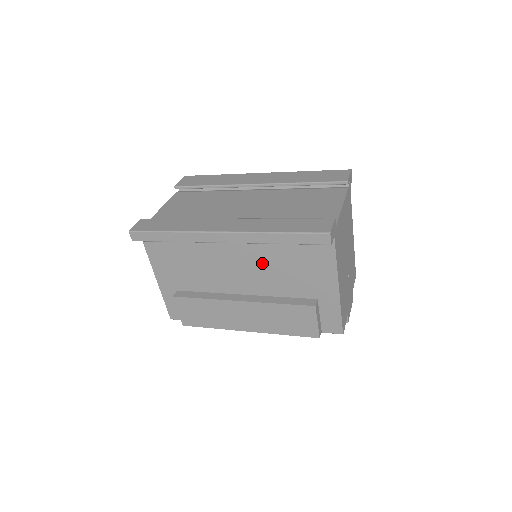
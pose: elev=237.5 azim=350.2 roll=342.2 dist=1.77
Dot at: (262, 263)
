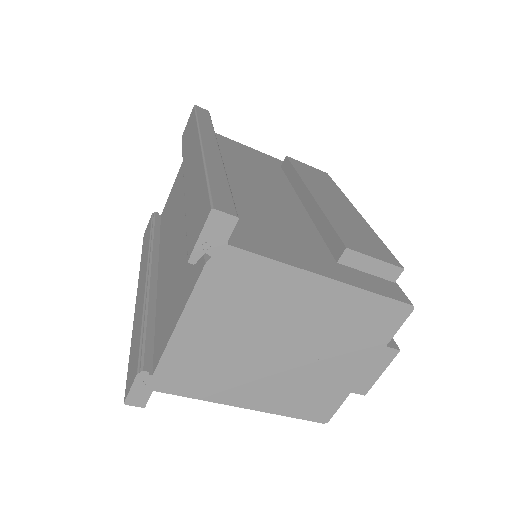
Dot at: occluded
